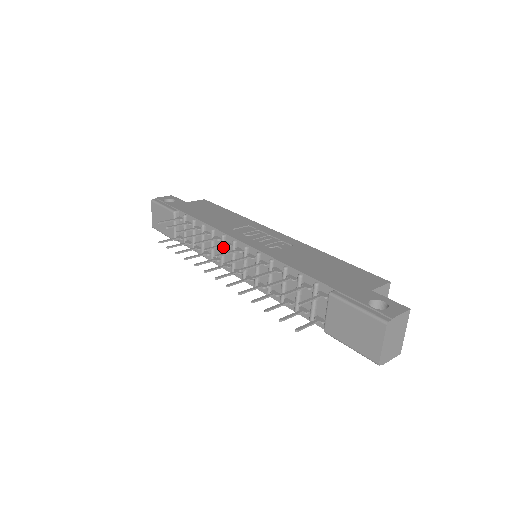
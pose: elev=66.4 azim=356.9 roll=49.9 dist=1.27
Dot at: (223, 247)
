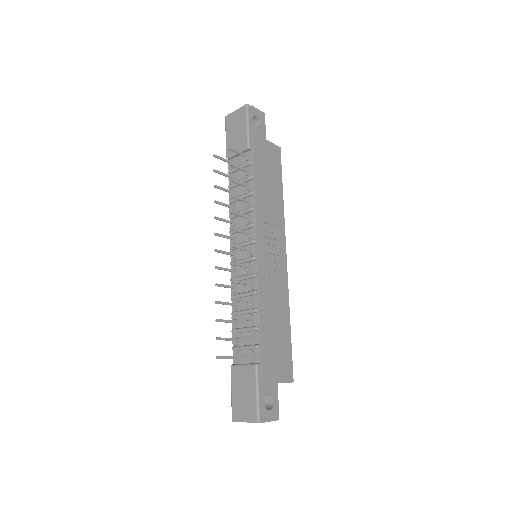
Dot at: (245, 228)
